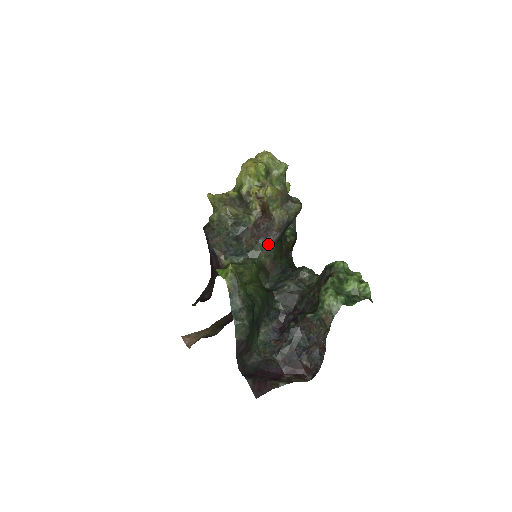
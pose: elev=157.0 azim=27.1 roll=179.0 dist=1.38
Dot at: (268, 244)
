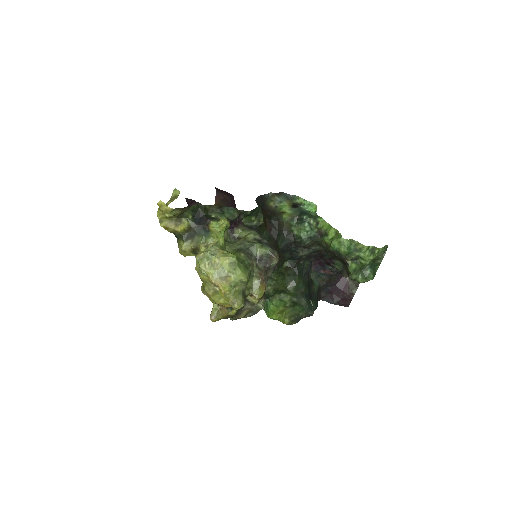
Dot at: occluded
